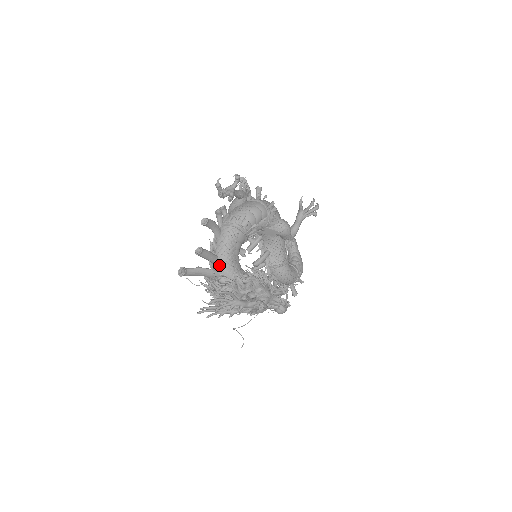
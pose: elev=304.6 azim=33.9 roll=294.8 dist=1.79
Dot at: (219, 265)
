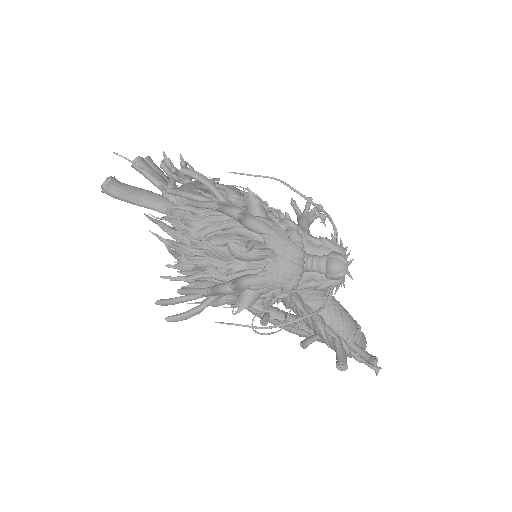
Dot at: occluded
